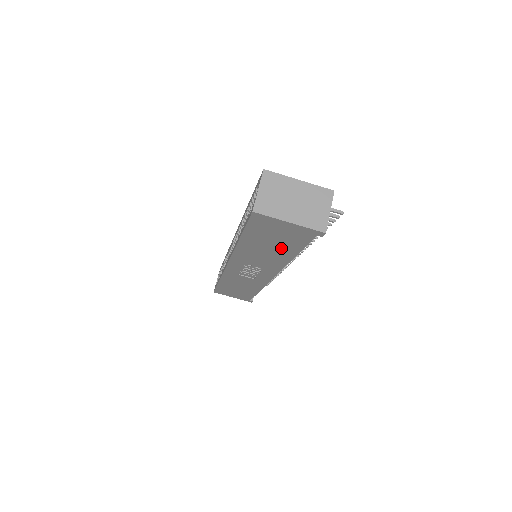
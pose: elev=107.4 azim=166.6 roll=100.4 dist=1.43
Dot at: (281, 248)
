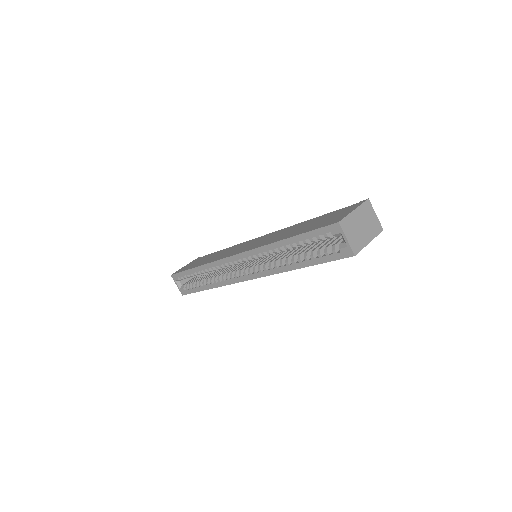
Dot at: occluded
